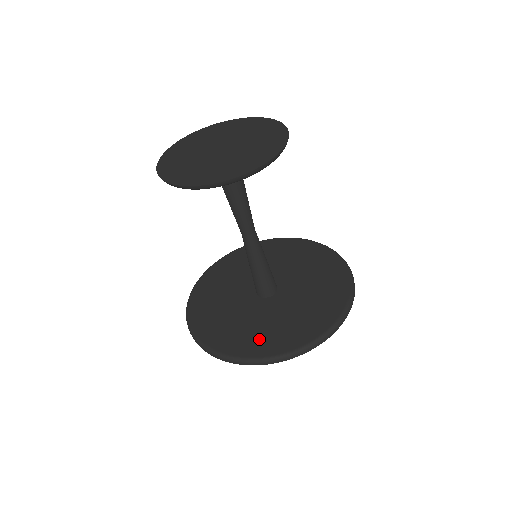
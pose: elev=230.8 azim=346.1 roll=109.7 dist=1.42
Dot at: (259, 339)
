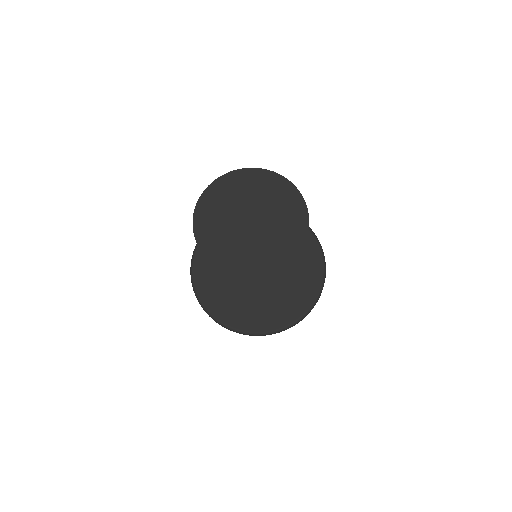
Dot at: (222, 301)
